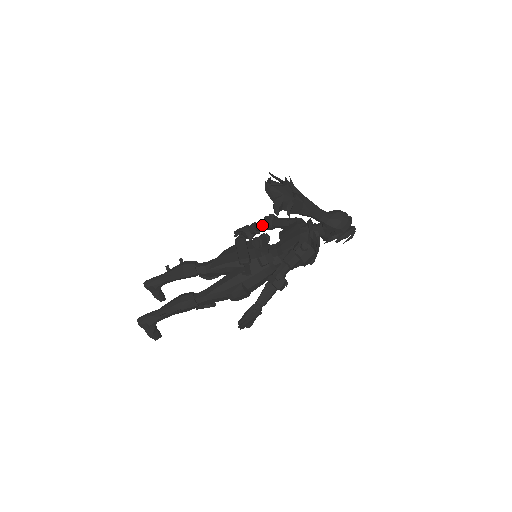
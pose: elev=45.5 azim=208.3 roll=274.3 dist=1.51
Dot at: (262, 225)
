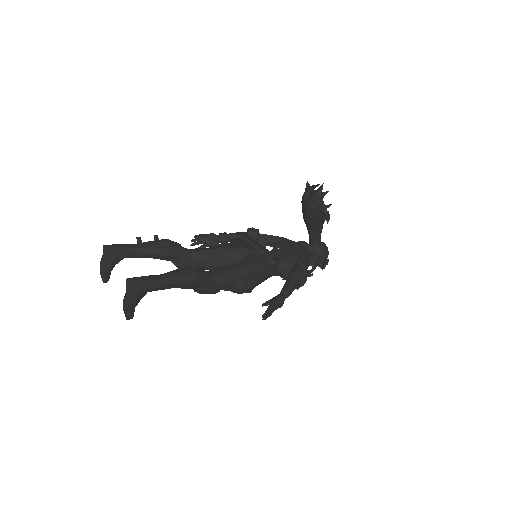
Dot at: occluded
